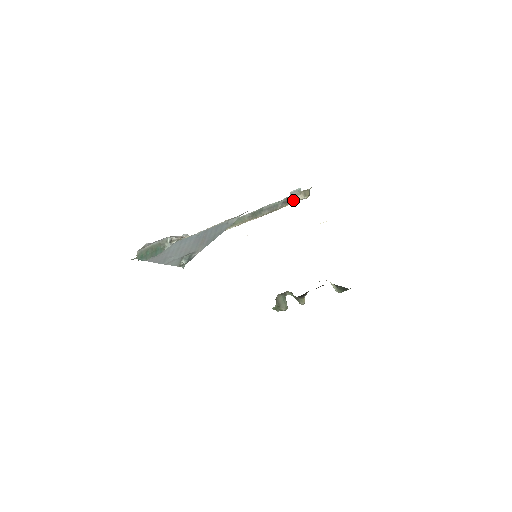
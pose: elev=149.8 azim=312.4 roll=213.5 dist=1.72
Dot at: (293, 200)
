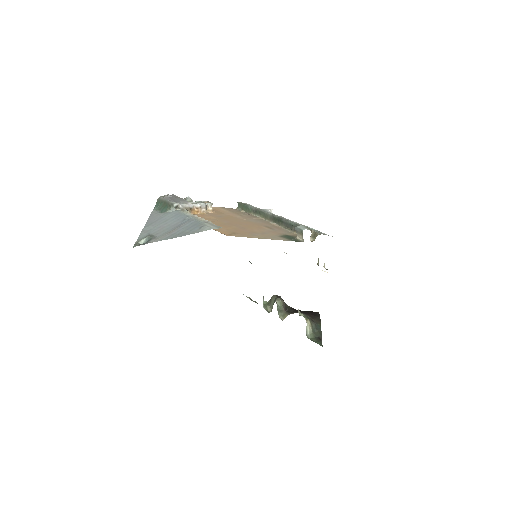
Dot at: occluded
